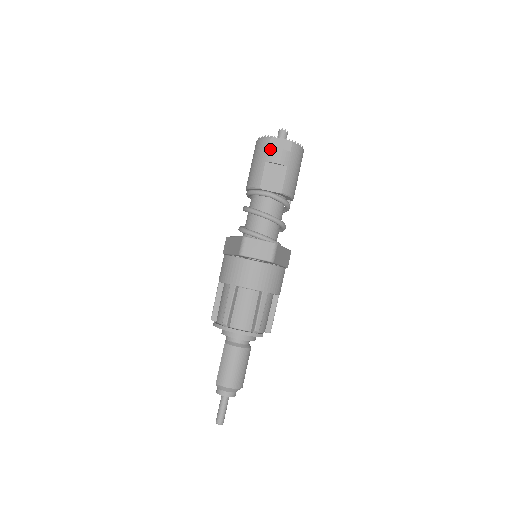
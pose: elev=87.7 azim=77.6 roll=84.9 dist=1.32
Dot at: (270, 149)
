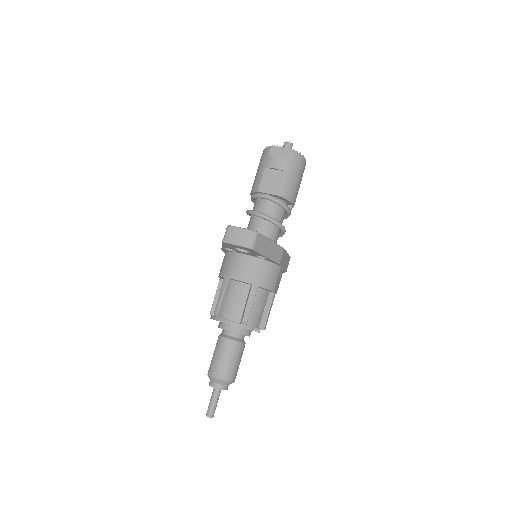
Dot at: (270, 156)
